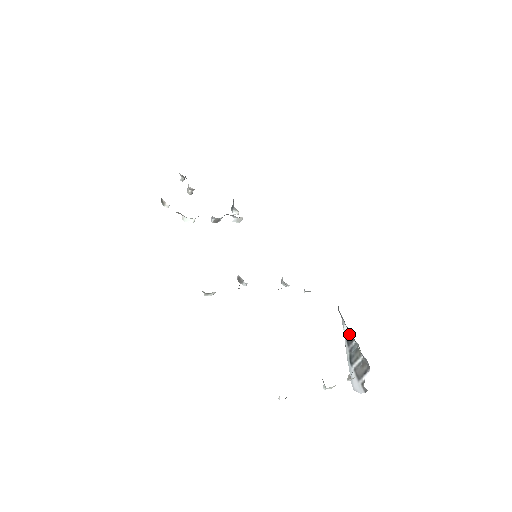
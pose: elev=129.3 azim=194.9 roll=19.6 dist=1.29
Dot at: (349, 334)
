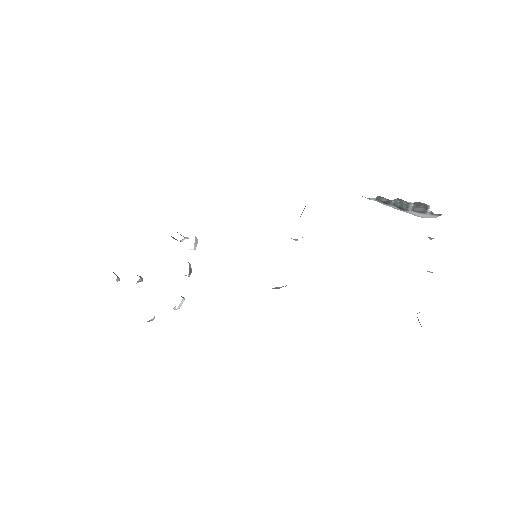
Dot at: (380, 199)
